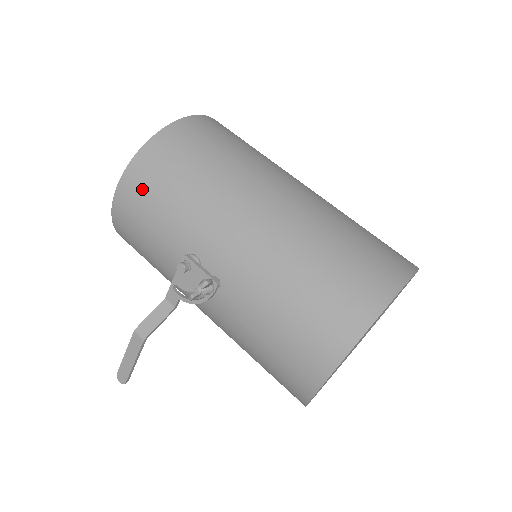
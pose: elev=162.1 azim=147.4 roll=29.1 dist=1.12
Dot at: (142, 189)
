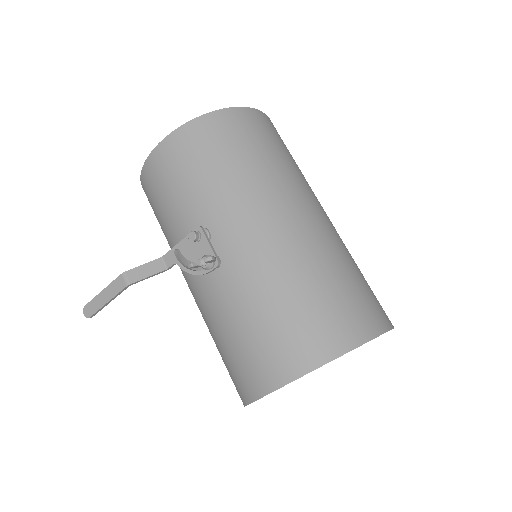
Dot at: (186, 152)
